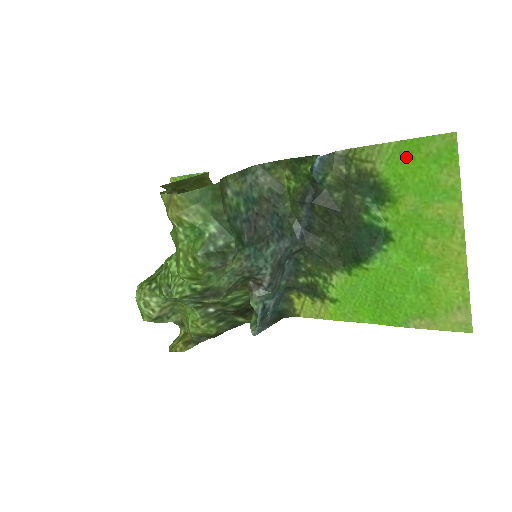
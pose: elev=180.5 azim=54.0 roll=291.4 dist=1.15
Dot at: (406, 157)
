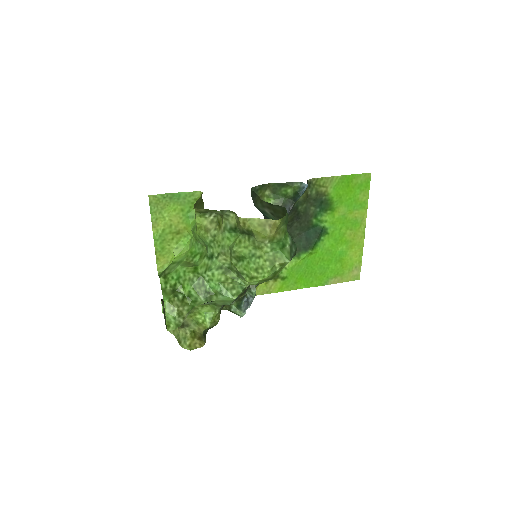
Dot at: (345, 185)
